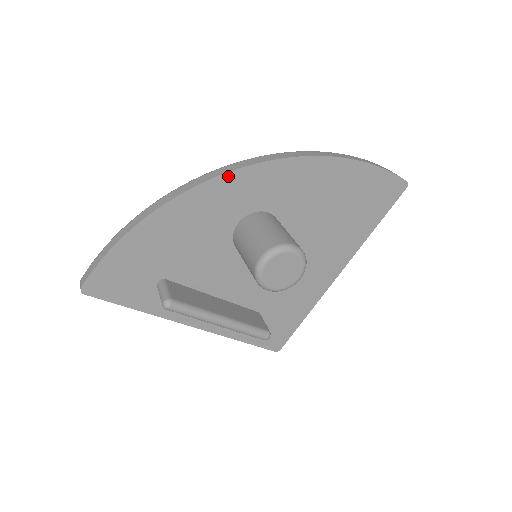
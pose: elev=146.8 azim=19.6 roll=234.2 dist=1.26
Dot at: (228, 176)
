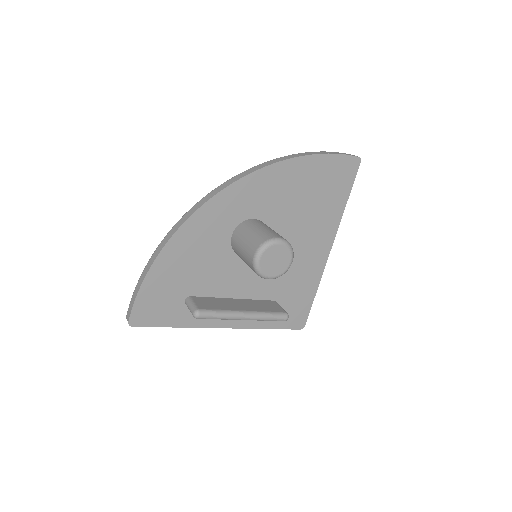
Dot at: (211, 201)
